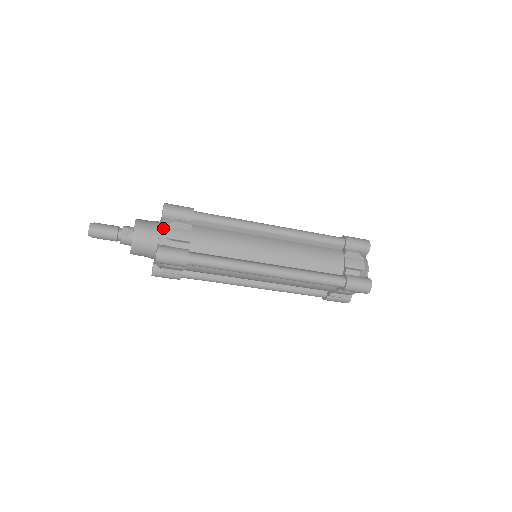
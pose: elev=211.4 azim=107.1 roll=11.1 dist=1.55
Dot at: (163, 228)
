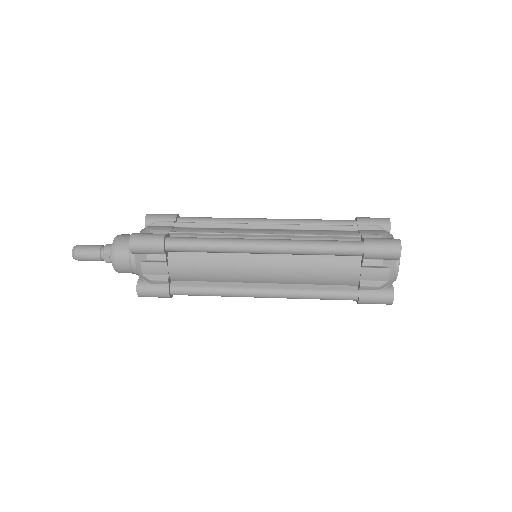
Dot at: (138, 264)
